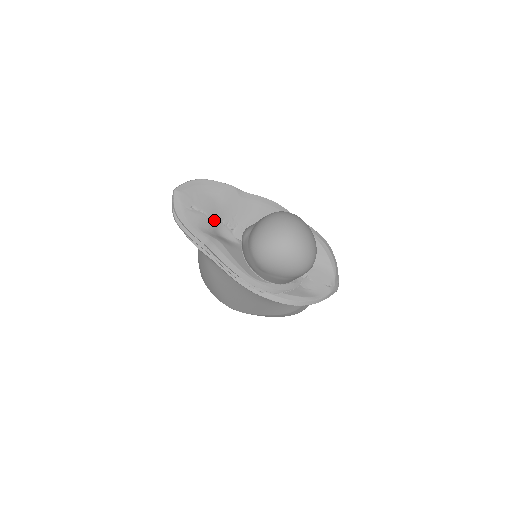
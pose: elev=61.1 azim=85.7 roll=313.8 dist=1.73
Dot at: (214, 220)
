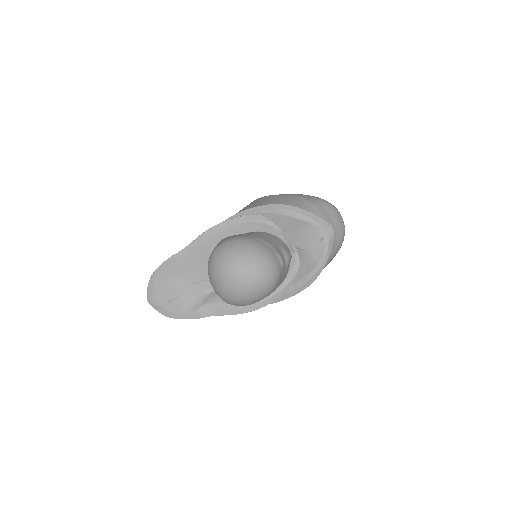
Dot at: (191, 291)
